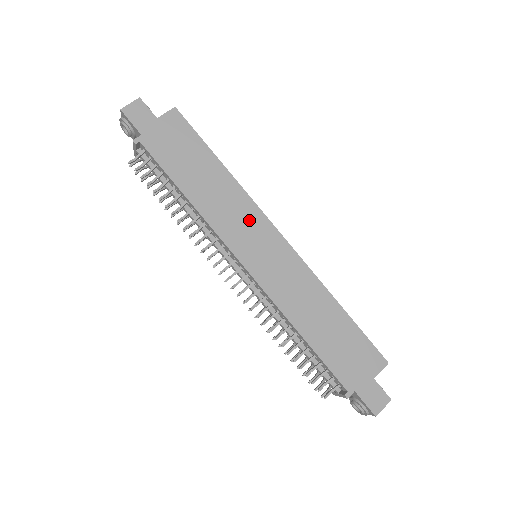
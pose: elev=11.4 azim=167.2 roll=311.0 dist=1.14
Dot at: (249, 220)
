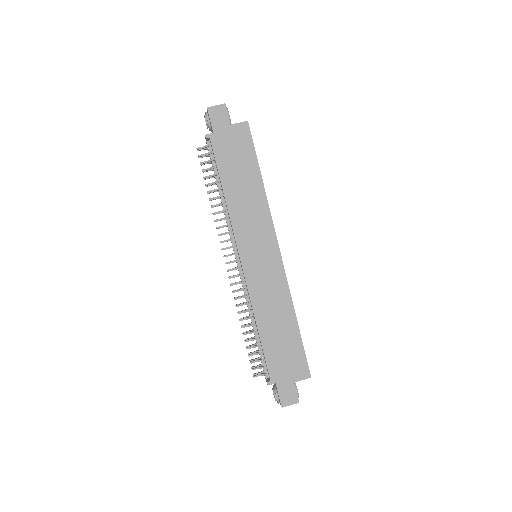
Dot at: (261, 229)
